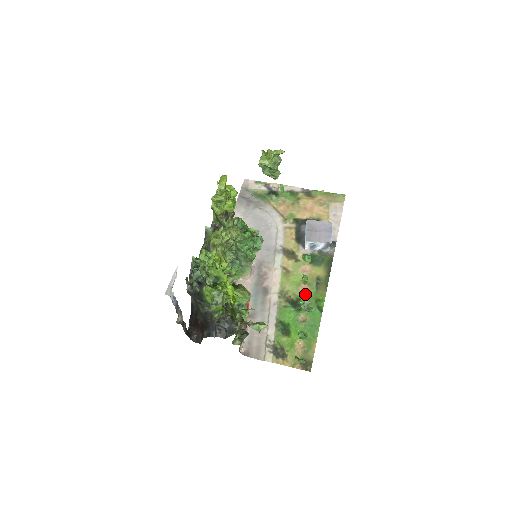
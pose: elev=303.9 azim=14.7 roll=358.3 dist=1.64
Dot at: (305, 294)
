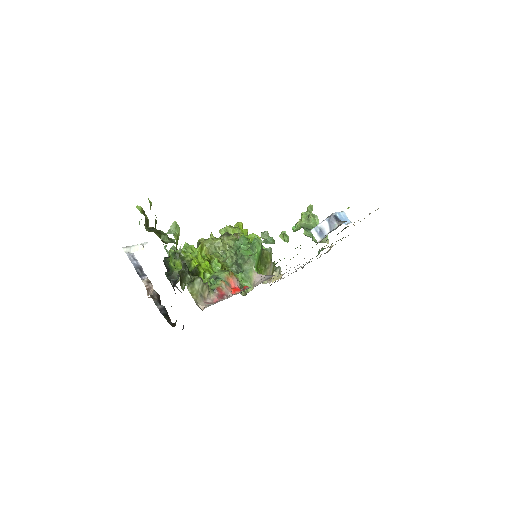
Dot at: occluded
